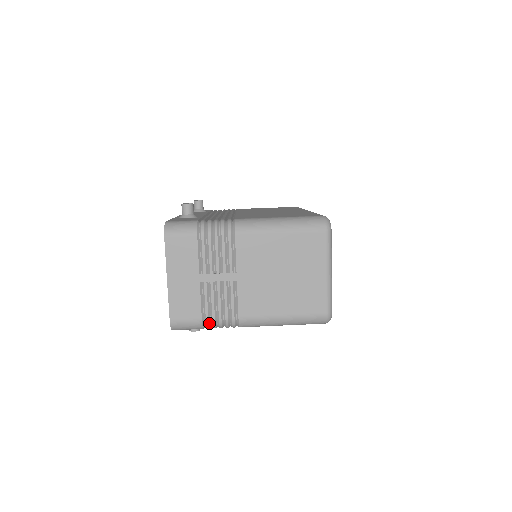
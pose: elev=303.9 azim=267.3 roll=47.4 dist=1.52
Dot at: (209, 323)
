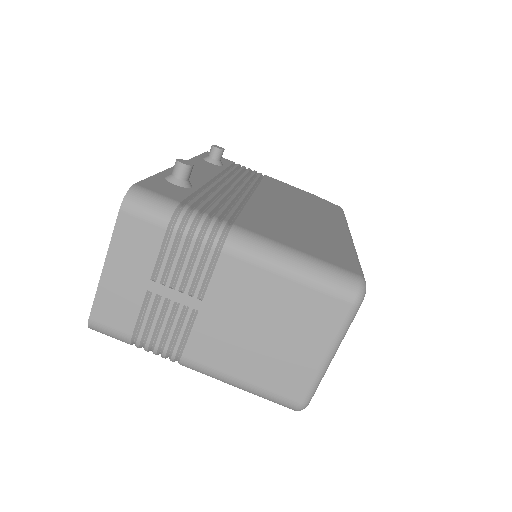
Dot at: (140, 344)
